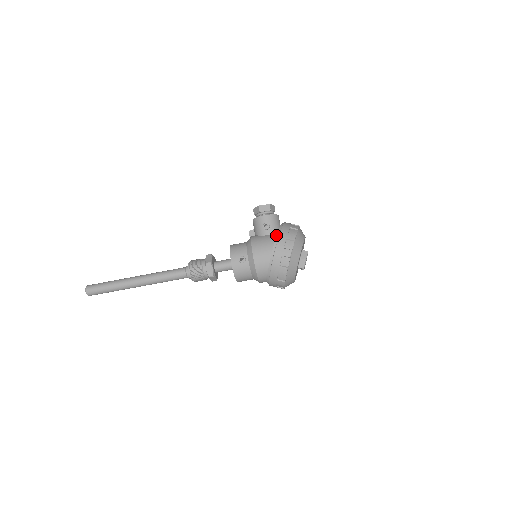
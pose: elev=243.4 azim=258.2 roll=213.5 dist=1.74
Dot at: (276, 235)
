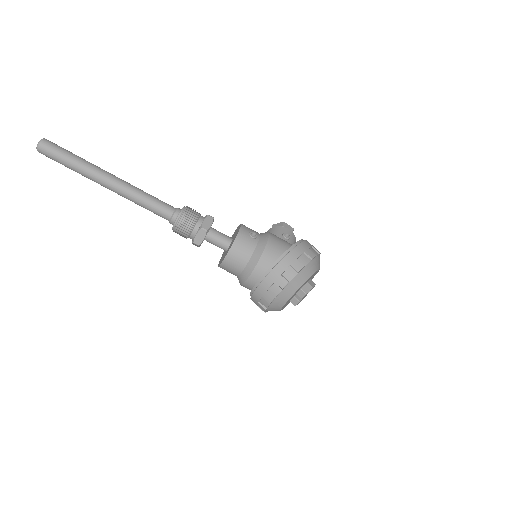
Dot at: occluded
